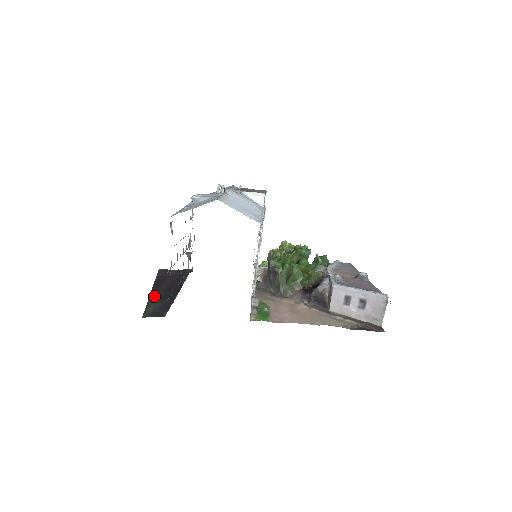
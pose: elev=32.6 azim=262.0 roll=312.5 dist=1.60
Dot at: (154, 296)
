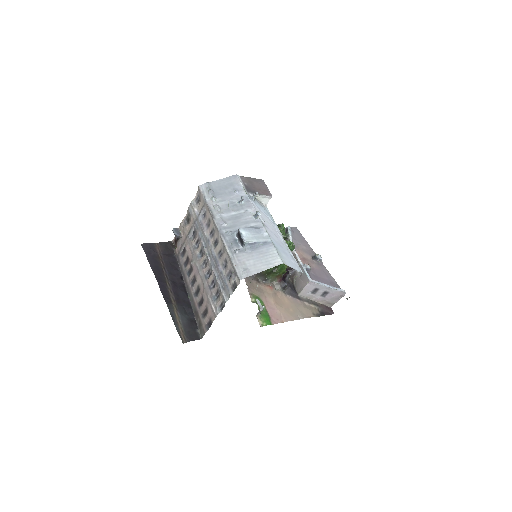
Dot at: (169, 301)
